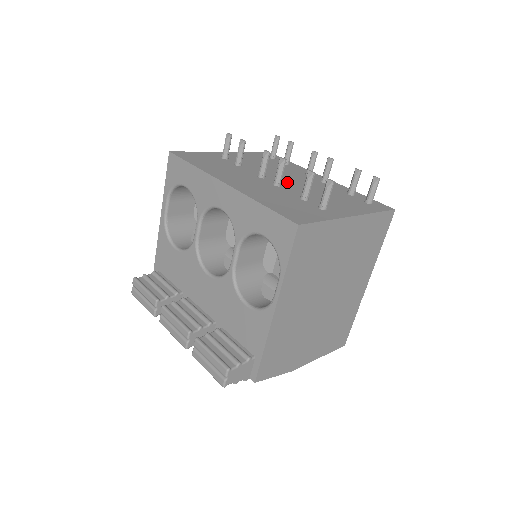
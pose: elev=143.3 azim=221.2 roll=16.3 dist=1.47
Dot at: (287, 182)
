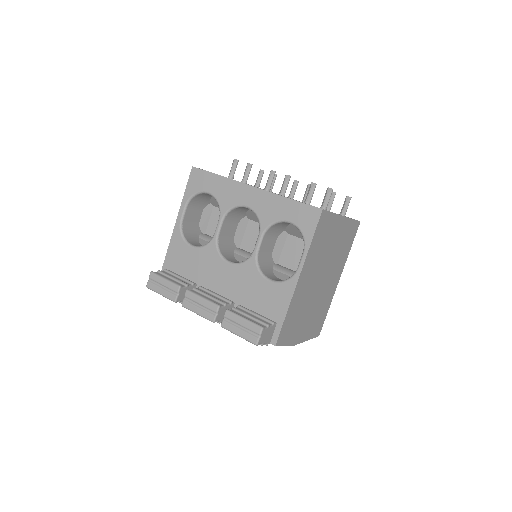
Dot at: occluded
